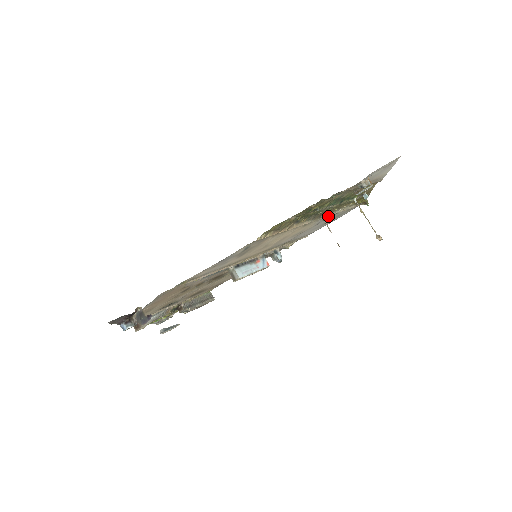
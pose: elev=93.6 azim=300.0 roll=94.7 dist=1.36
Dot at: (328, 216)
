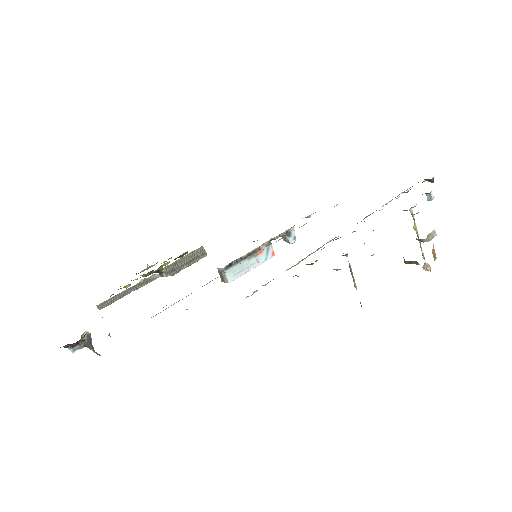
Dot at: occluded
